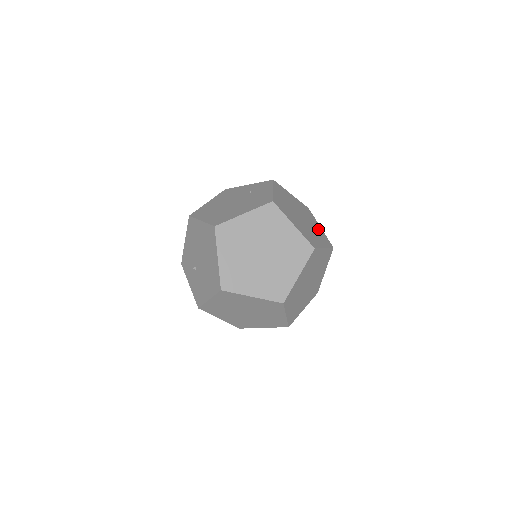
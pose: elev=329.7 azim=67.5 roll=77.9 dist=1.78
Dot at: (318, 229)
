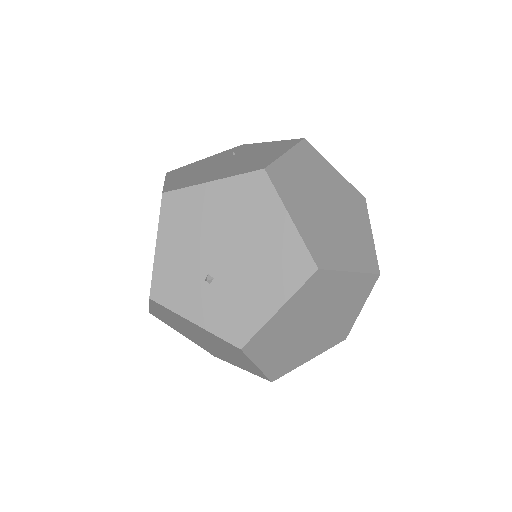
Dot at: occluded
